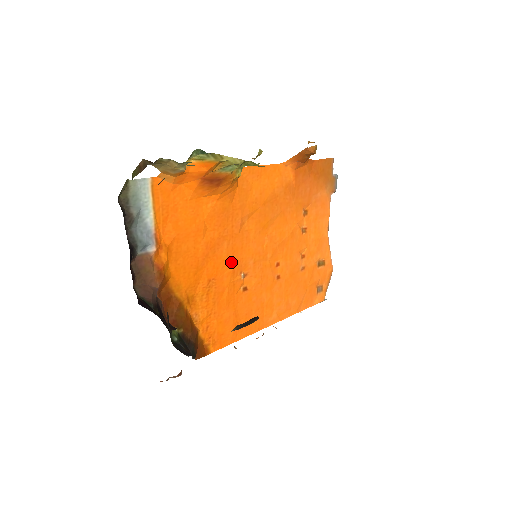
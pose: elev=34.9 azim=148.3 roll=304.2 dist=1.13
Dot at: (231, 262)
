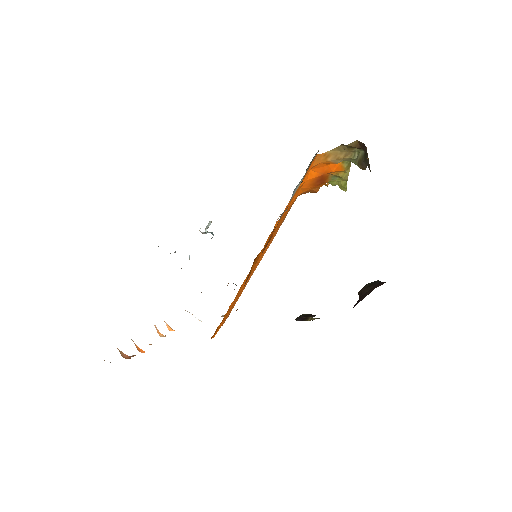
Dot at: occluded
